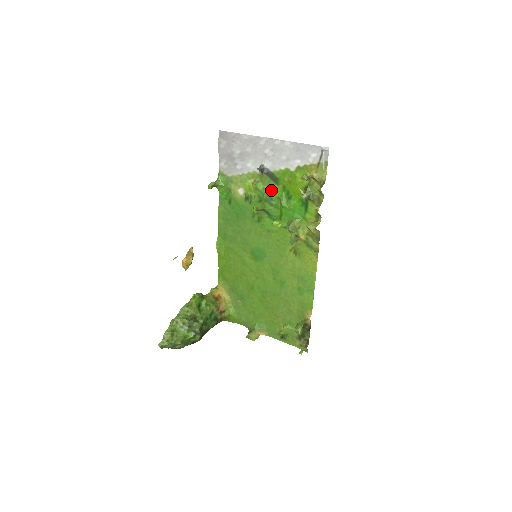
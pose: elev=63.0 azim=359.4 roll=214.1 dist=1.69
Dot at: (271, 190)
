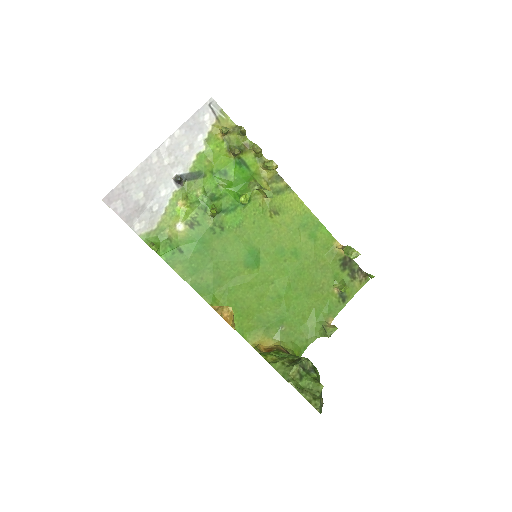
Dot at: (204, 188)
